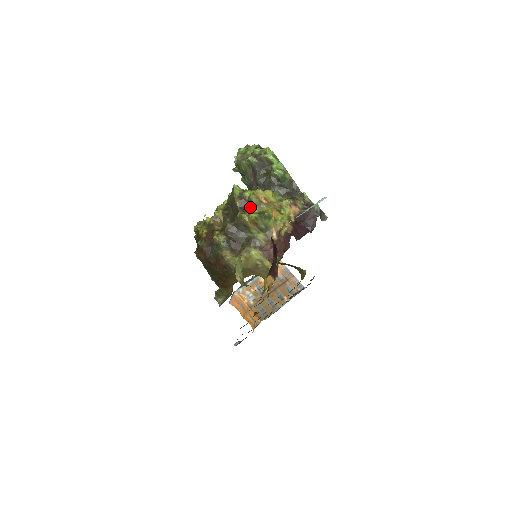
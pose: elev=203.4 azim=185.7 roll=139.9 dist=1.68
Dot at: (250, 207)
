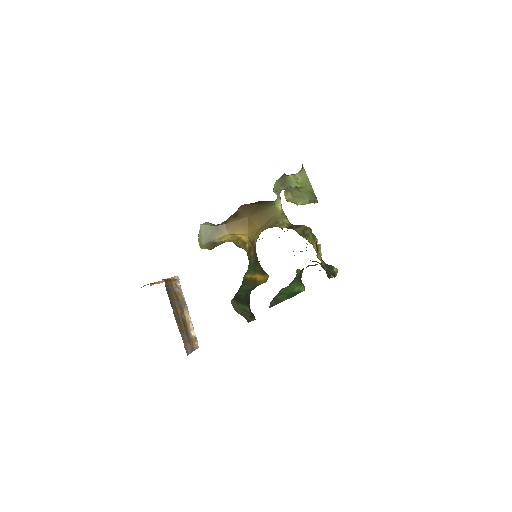
Dot at: occluded
